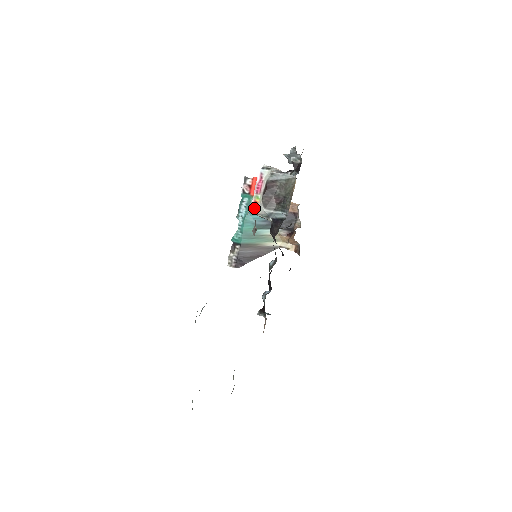
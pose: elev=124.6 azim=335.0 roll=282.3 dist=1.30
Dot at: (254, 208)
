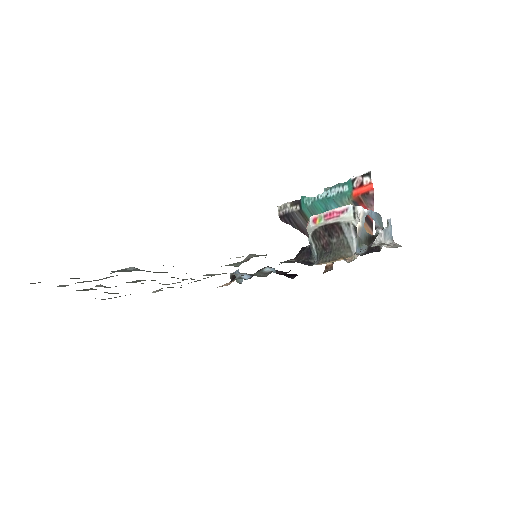
Dot at: (310, 221)
